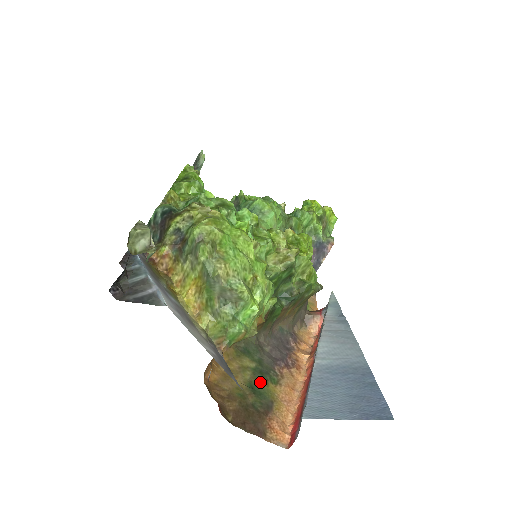
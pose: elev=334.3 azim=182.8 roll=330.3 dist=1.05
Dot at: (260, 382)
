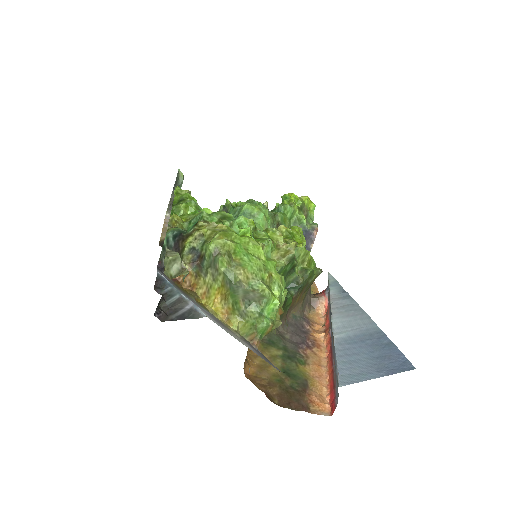
Dot at: (291, 366)
